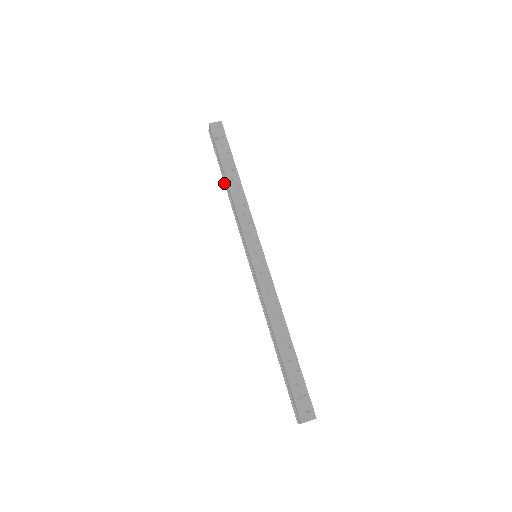
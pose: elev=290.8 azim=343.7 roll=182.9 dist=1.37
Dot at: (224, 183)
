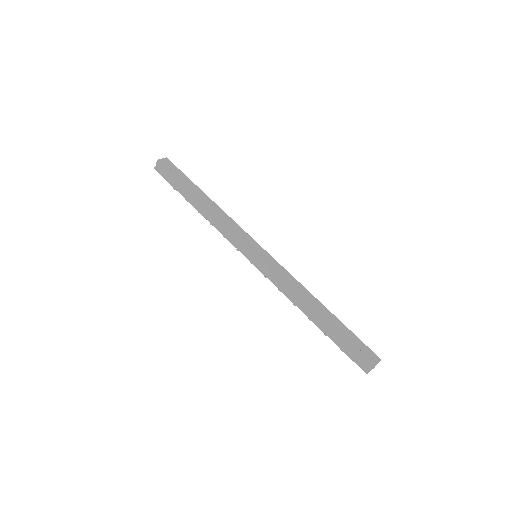
Dot at: occluded
